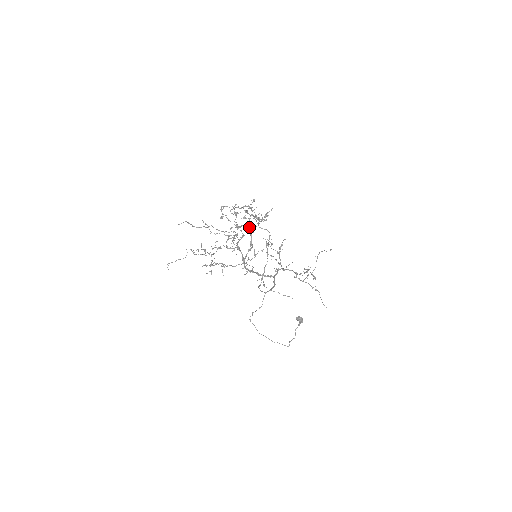
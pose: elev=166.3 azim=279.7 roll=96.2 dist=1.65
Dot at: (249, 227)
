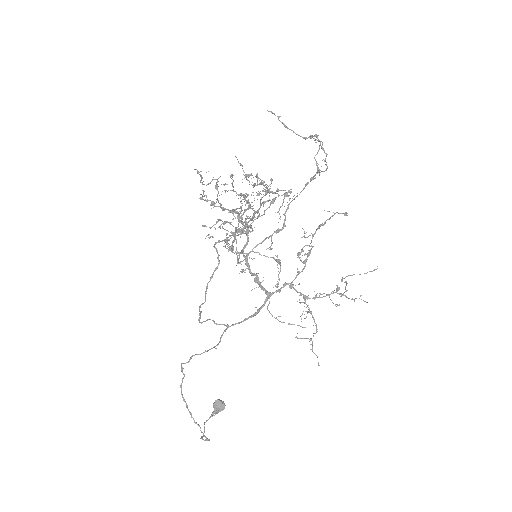
Dot at: occluded
